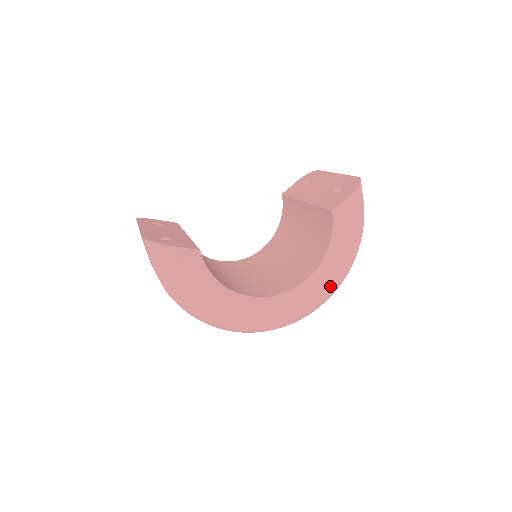
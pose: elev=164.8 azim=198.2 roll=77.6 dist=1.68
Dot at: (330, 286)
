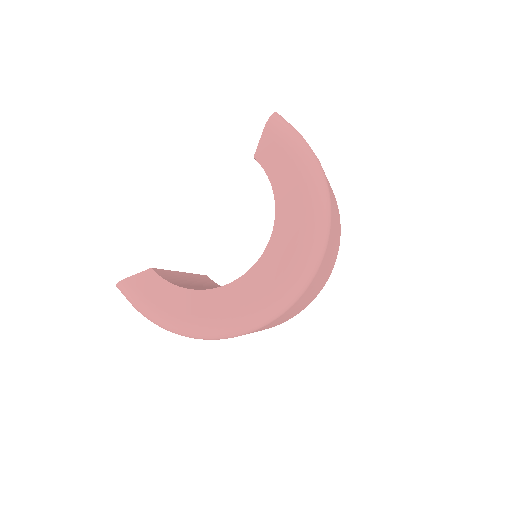
Dot at: (303, 230)
